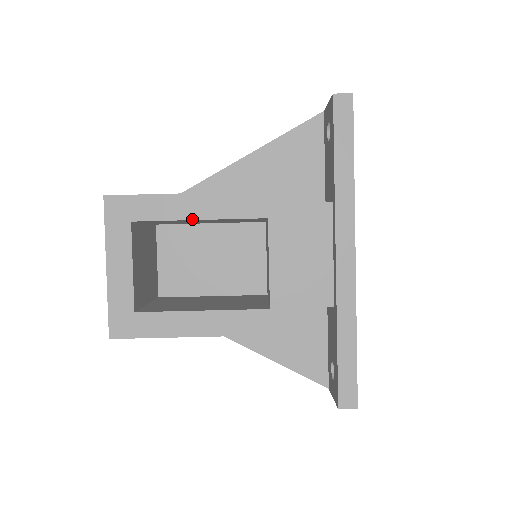
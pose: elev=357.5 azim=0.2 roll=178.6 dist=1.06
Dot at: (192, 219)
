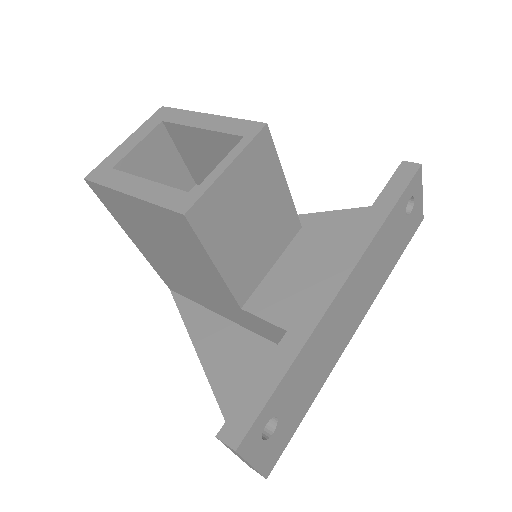
Dot at: (196, 127)
